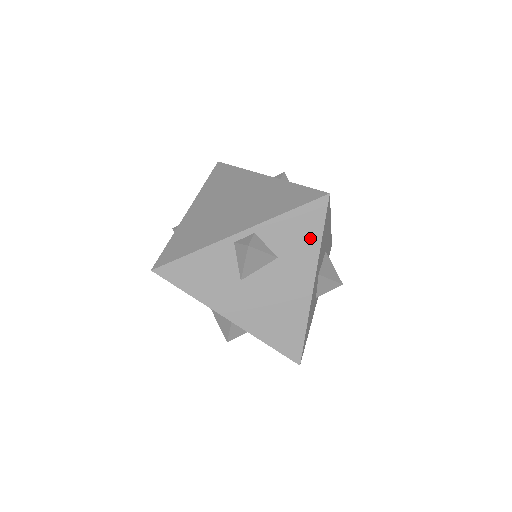
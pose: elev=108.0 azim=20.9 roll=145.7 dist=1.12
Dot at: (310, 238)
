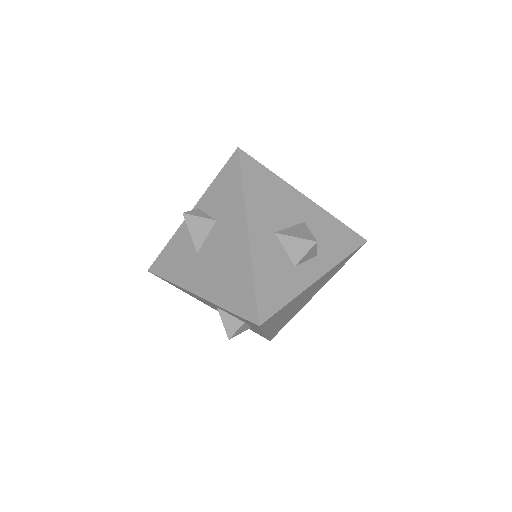
Dot at: (234, 191)
